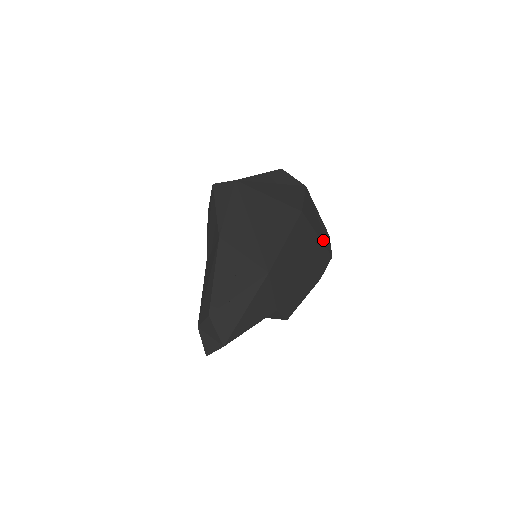
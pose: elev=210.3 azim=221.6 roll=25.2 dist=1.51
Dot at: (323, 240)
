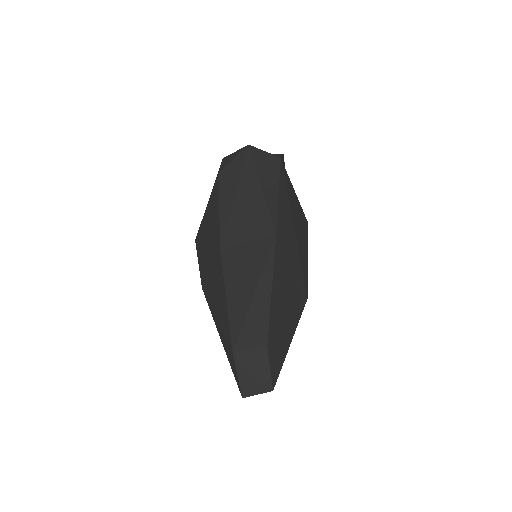
Dot at: occluded
